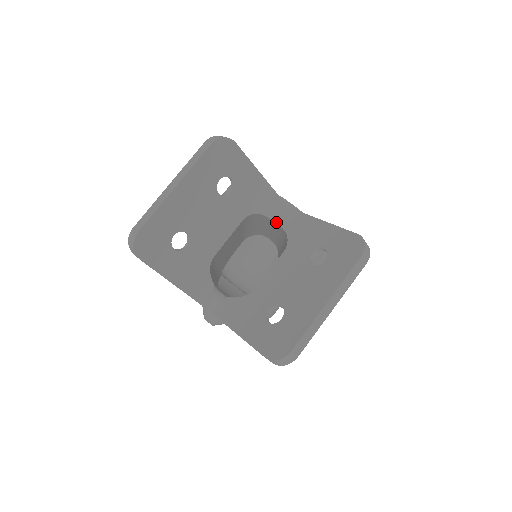
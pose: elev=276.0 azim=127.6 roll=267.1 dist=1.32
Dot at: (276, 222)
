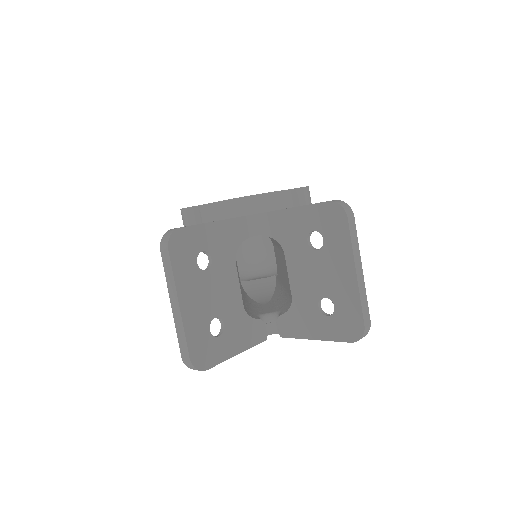
Dot at: (254, 234)
